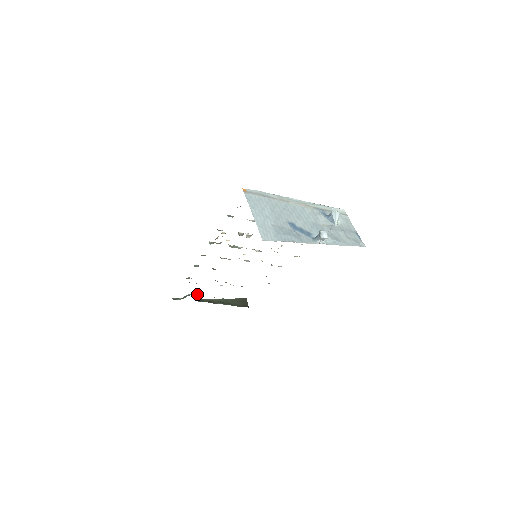
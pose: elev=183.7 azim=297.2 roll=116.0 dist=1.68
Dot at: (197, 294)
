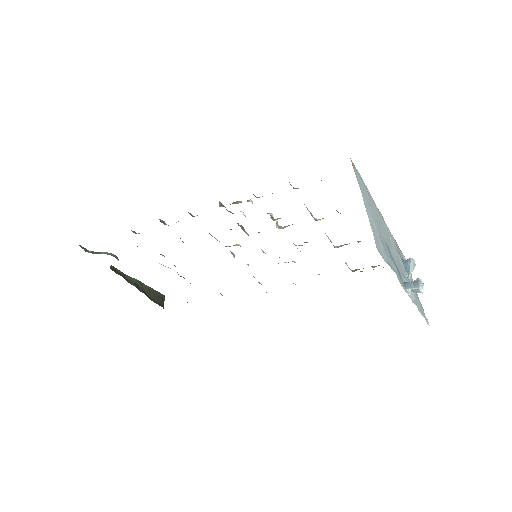
Dot at: occluded
